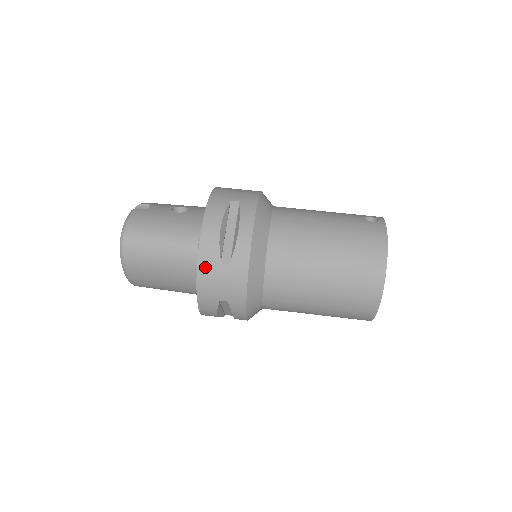
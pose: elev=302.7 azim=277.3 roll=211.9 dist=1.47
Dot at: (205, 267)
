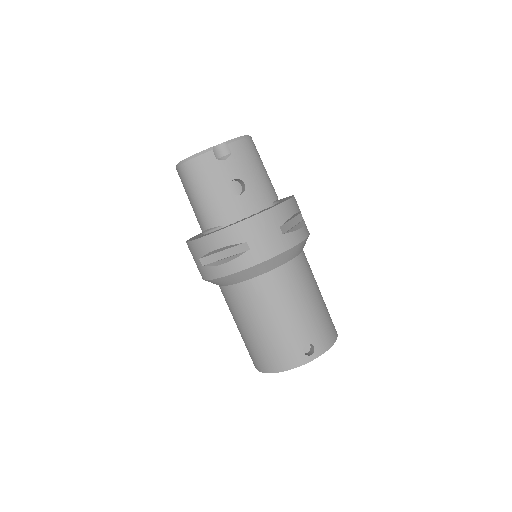
Dot at: (192, 247)
